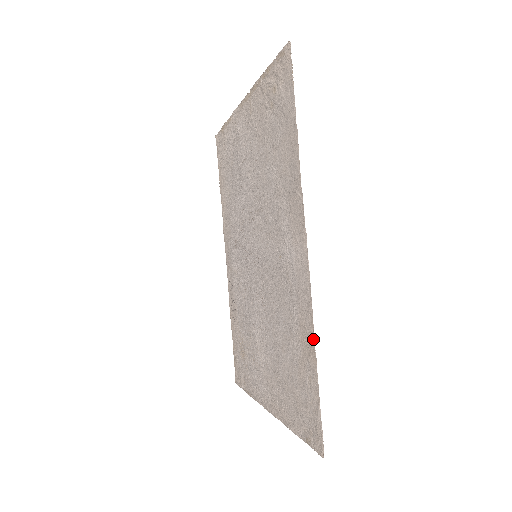
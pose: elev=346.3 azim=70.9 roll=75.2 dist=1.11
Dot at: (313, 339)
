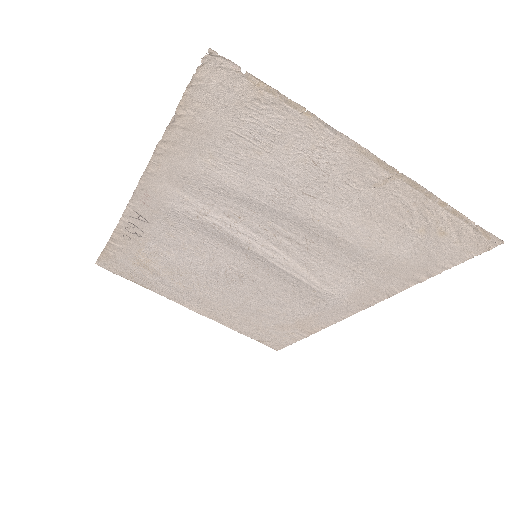
Dot at: occluded
